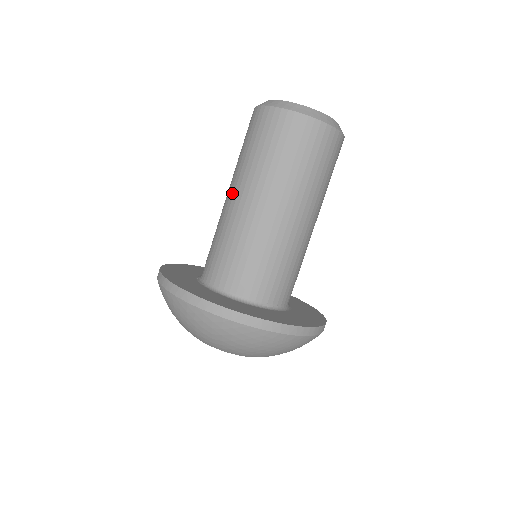
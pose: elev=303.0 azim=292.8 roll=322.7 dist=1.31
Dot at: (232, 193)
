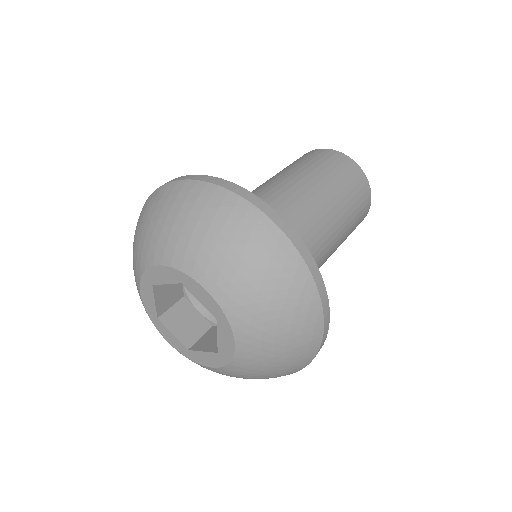
Dot at: occluded
